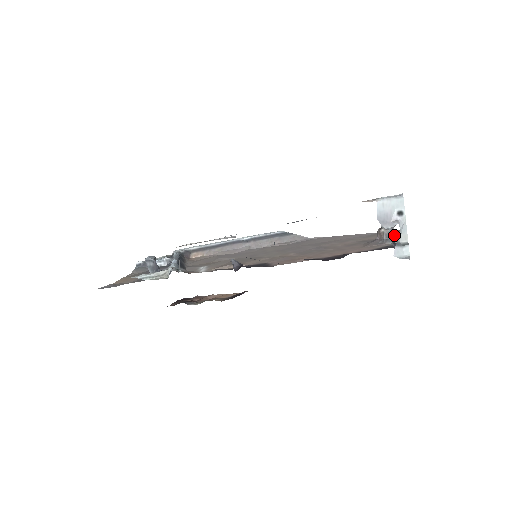
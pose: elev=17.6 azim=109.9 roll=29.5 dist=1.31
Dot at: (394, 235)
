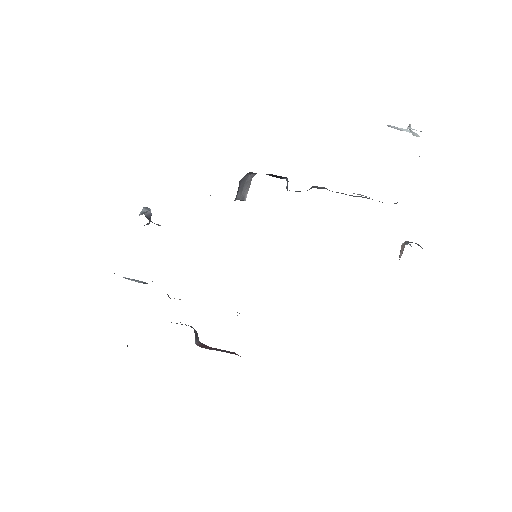
Dot at: (418, 245)
